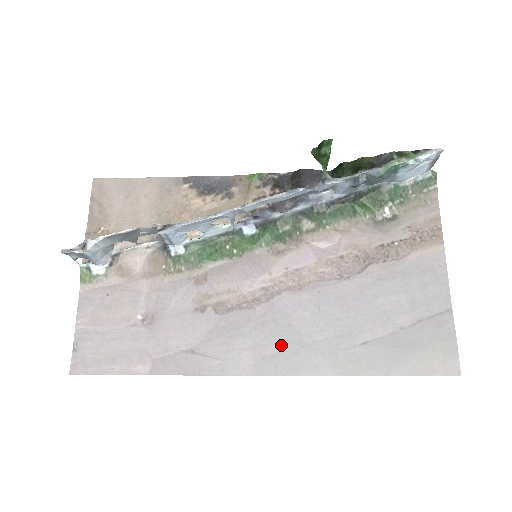
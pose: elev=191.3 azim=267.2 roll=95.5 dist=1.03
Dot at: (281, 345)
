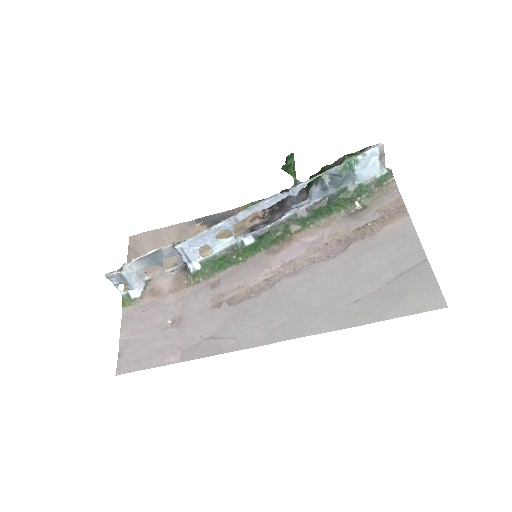
Dot at: (286, 317)
